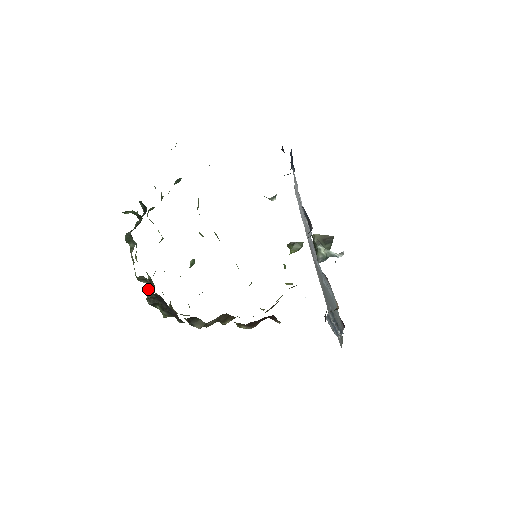
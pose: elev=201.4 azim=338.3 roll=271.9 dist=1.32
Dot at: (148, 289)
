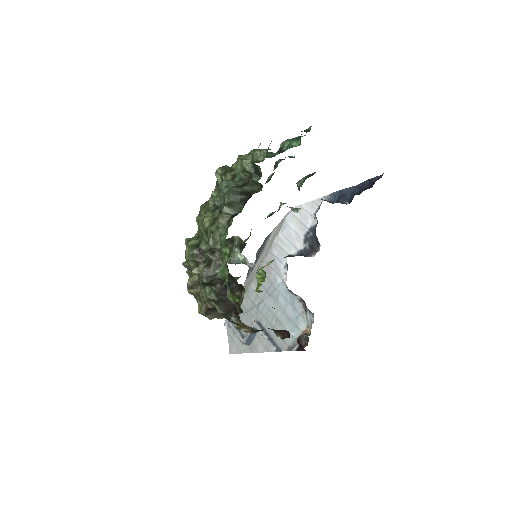
Dot at: (193, 259)
